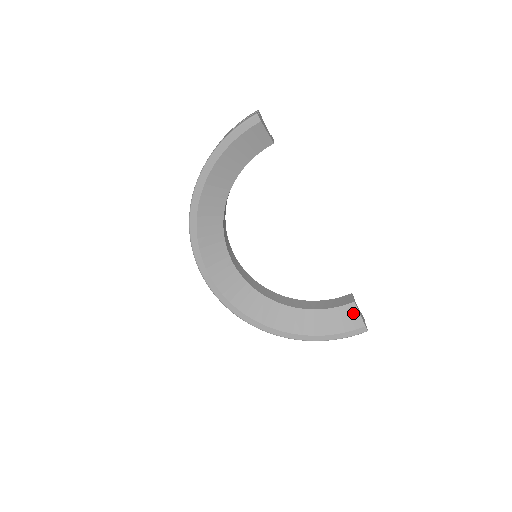
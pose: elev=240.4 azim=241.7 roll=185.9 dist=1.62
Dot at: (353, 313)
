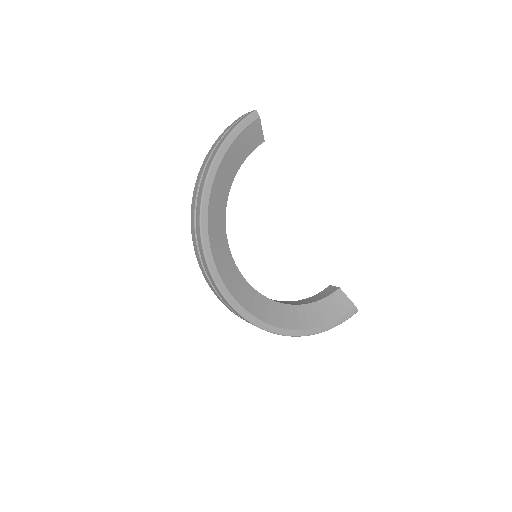
Dot at: (342, 298)
